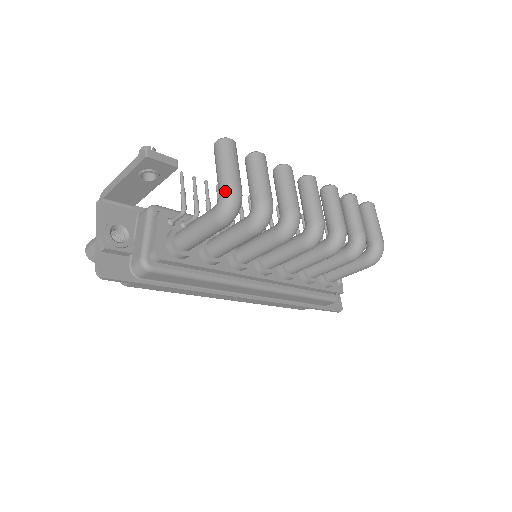
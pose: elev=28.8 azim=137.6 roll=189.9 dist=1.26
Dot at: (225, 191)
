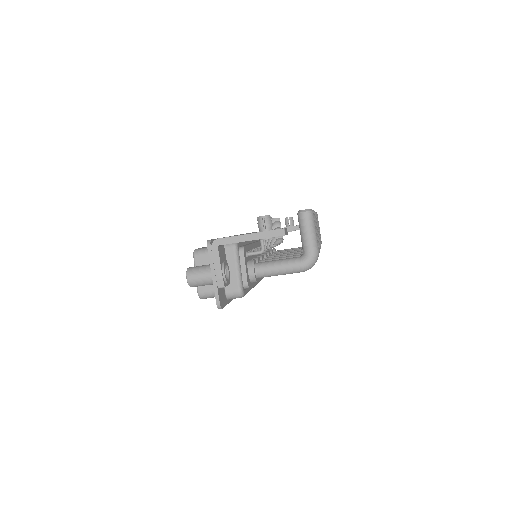
Dot at: (314, 253)
